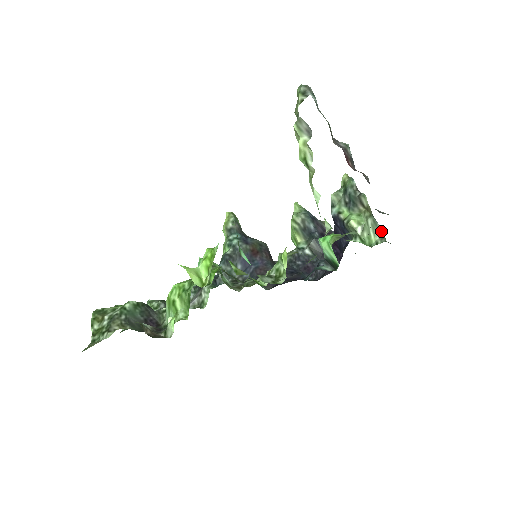
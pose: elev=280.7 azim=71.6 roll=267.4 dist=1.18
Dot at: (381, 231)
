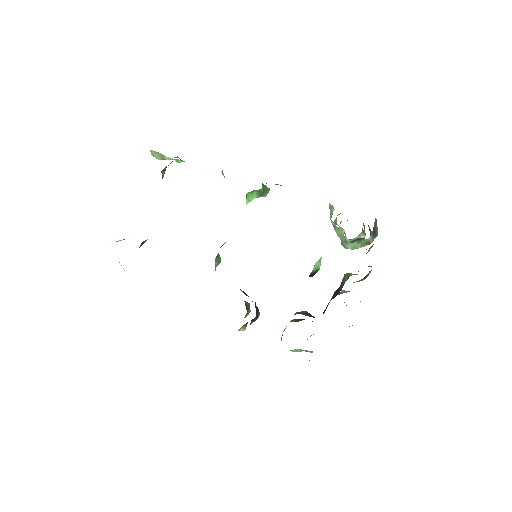
Dot at: occluded
